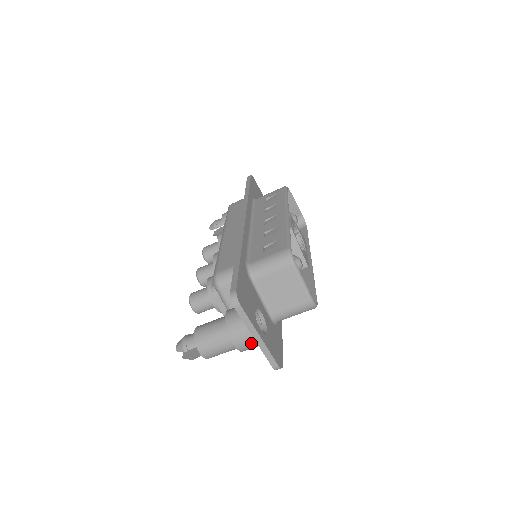
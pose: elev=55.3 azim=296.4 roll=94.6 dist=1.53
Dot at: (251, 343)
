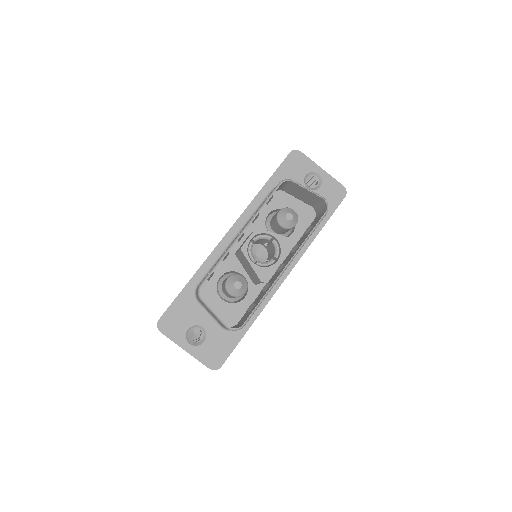
Dot at: occluded
